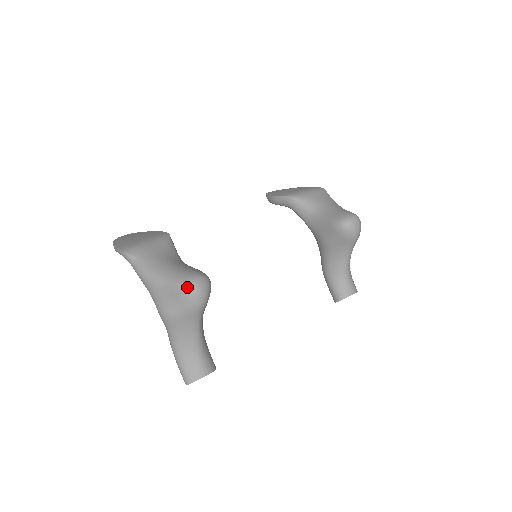
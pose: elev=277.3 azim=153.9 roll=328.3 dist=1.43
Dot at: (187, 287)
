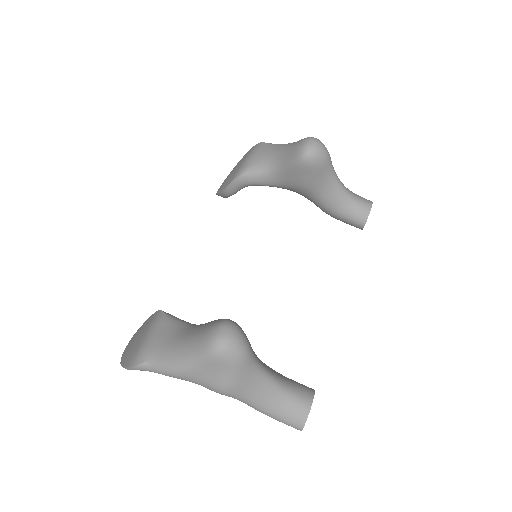
Dot at: (217, 348)
